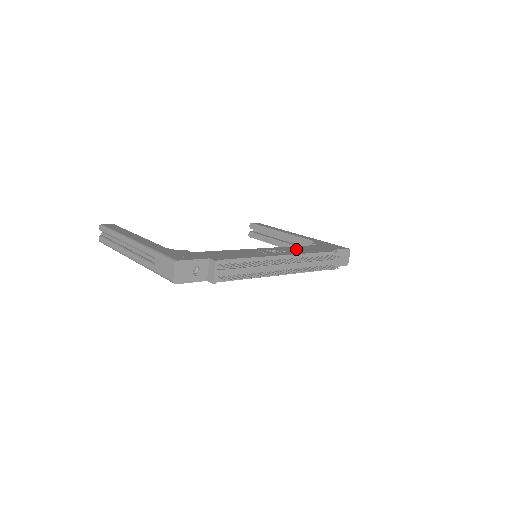
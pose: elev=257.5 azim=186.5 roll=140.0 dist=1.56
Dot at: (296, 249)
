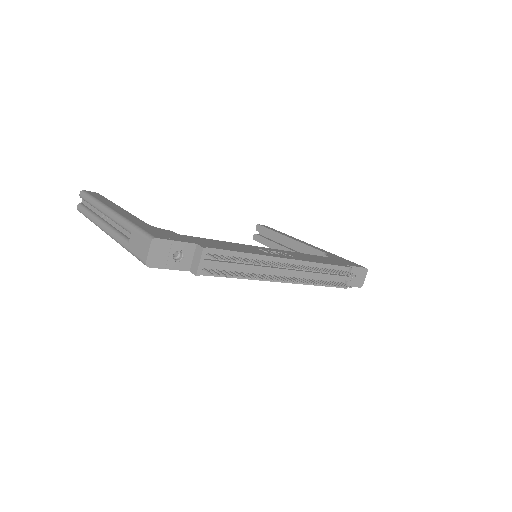
Dot at: (305, 256)
